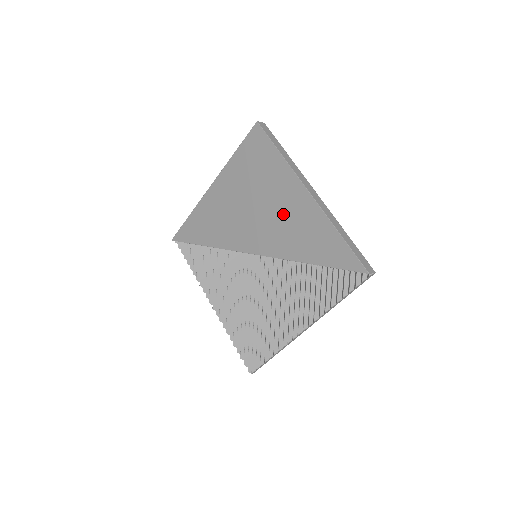
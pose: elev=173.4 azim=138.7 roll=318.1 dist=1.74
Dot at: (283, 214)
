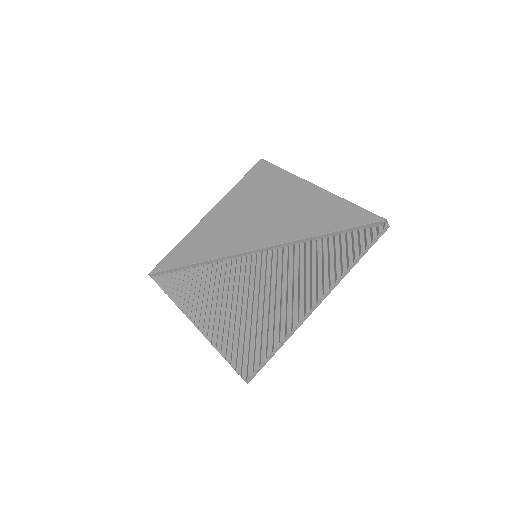
Dot at: (289, 208)
